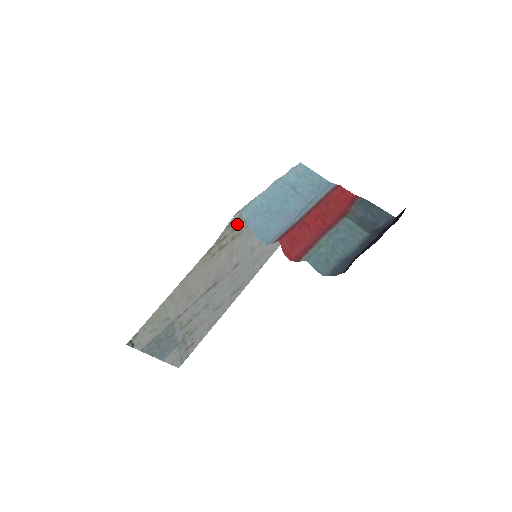
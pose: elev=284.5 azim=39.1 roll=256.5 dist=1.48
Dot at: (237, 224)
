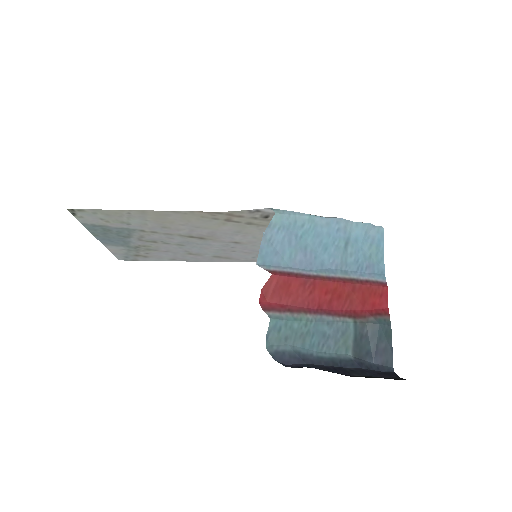
Dot at: (263, 217)
